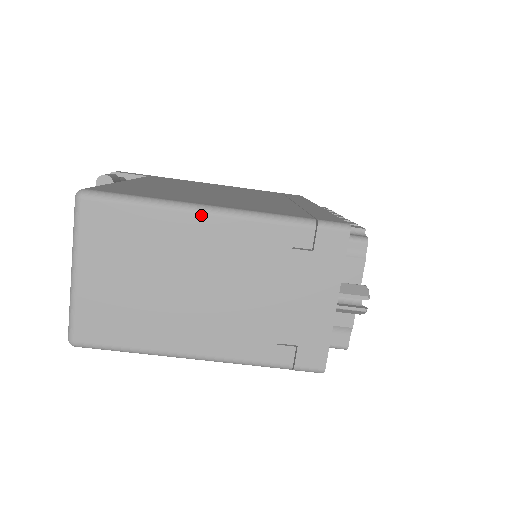
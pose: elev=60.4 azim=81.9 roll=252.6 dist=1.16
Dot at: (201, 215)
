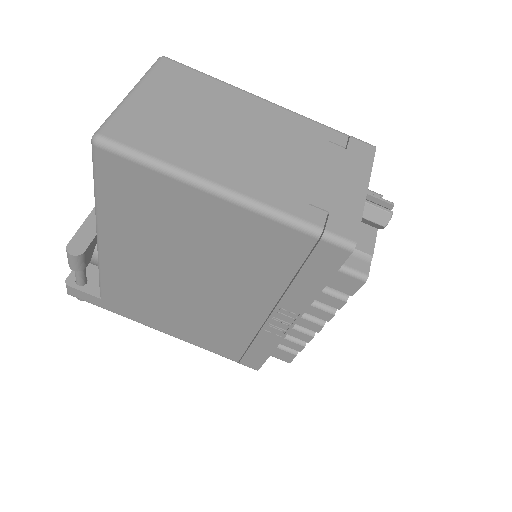
Dot at: (258, 98)
